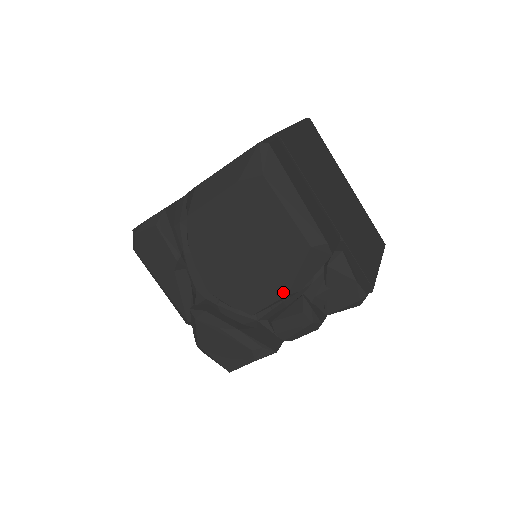
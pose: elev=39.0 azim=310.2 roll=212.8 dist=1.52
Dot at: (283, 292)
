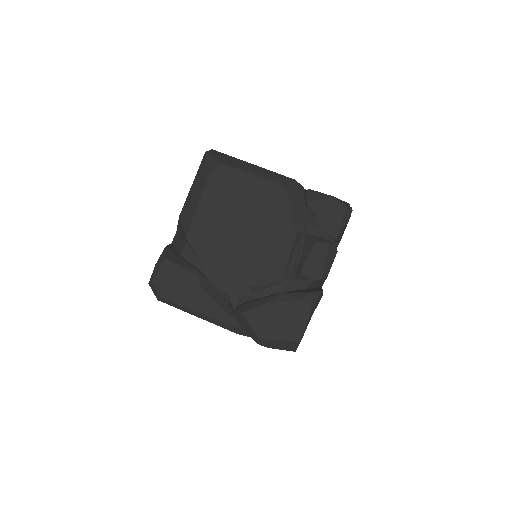
Dot at: (291, 237)
